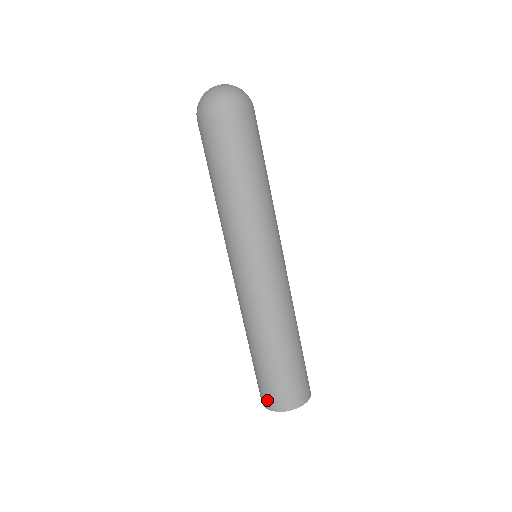
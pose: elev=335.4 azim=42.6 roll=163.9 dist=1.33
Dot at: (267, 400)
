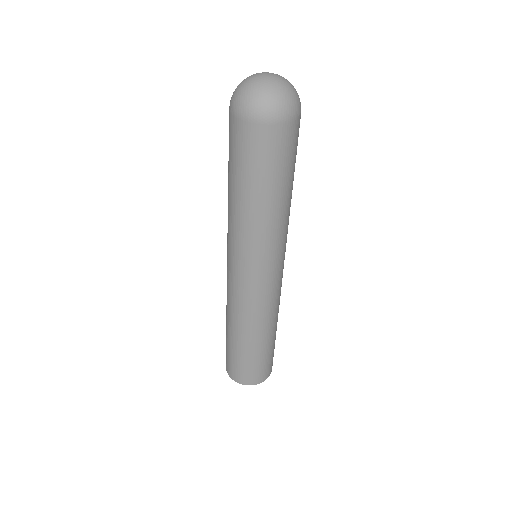
Dot at: occluded
